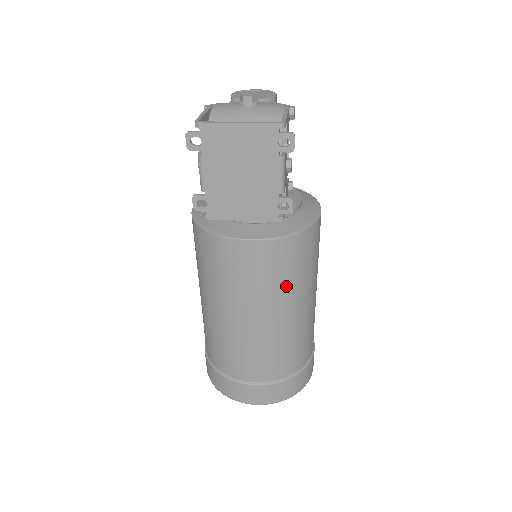
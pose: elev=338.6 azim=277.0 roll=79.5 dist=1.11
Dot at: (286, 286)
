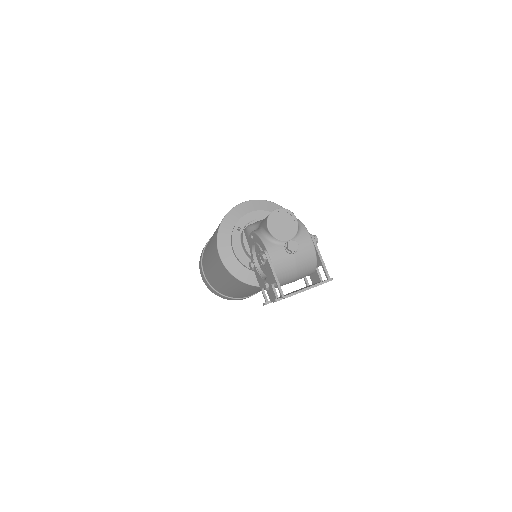
Dot at: occluded
